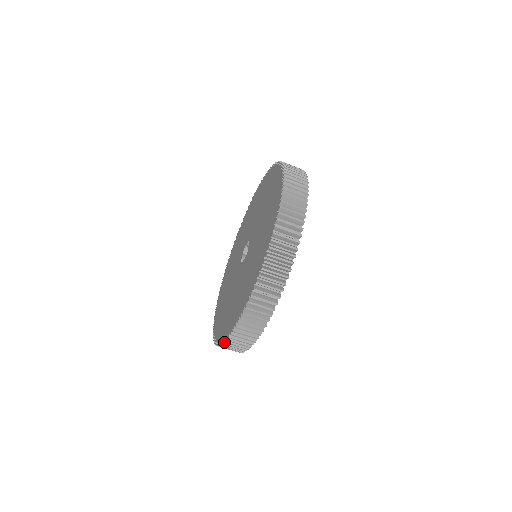
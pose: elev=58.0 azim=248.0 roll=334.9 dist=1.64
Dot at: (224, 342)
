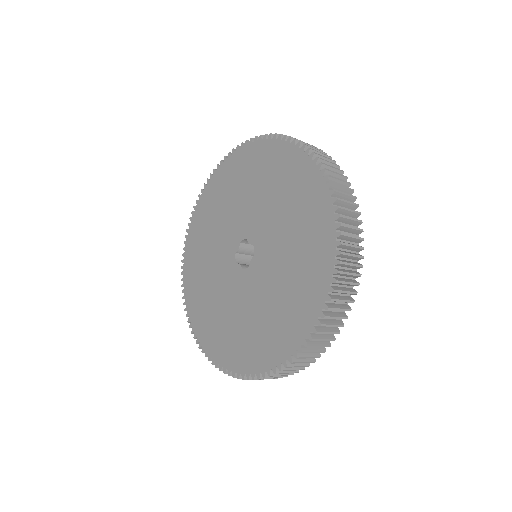
Dot at: occluded
